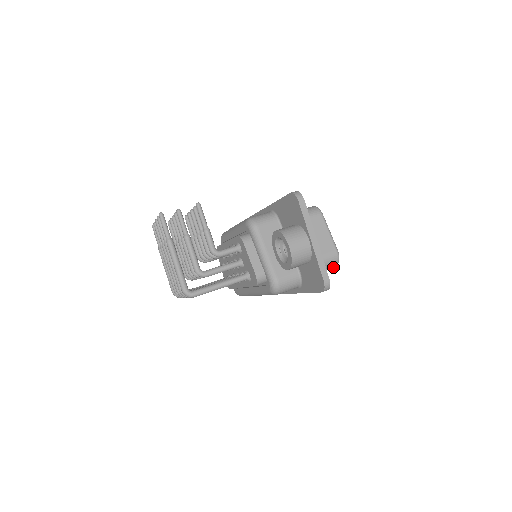
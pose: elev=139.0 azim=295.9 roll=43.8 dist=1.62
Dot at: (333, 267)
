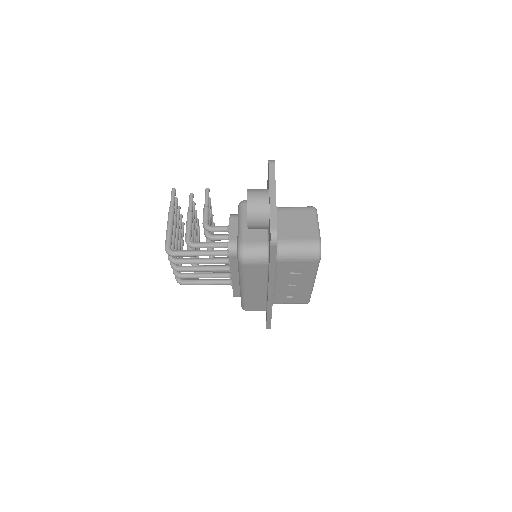
Dot at: (315, 259)
